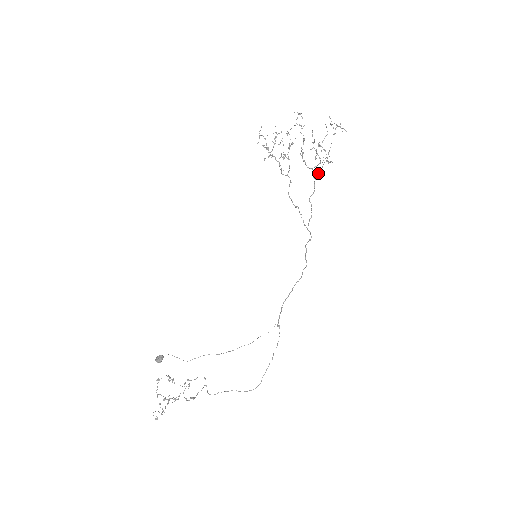
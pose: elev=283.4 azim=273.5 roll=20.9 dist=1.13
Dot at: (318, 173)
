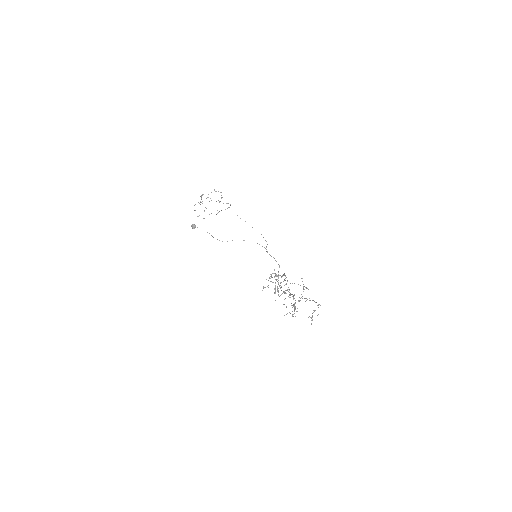
Dot at: occluded
